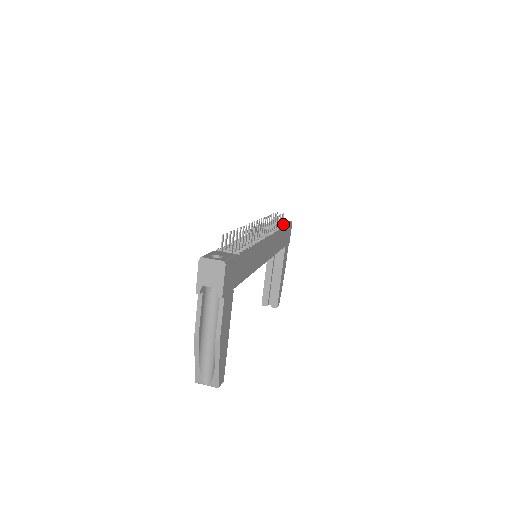
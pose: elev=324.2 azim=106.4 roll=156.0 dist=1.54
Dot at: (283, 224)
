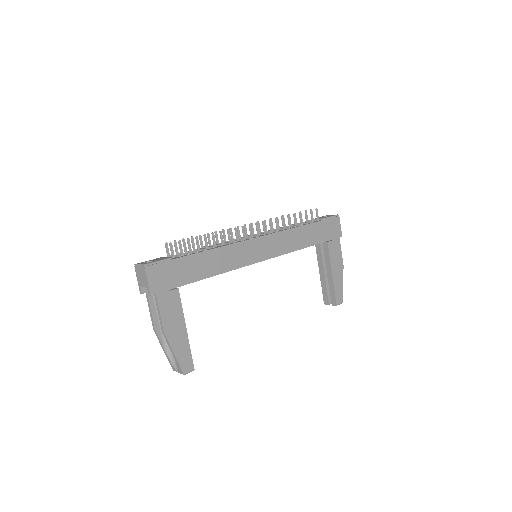
Dot at: (316, 220)
